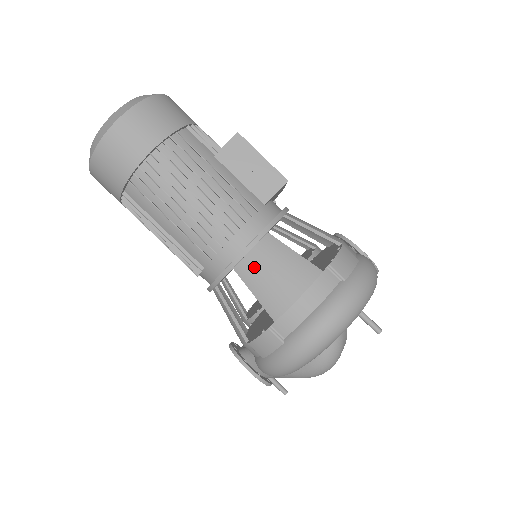
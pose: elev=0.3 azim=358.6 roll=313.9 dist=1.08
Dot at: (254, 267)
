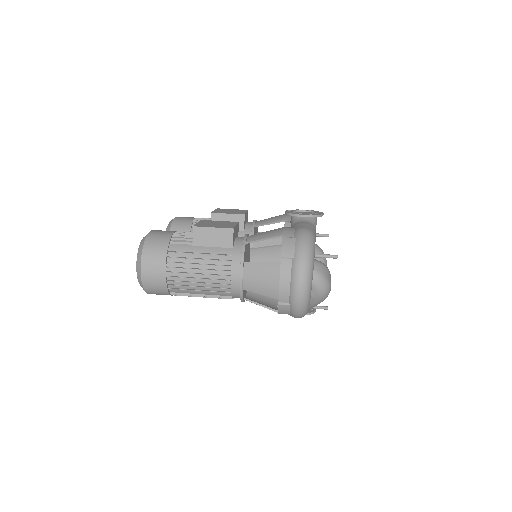
Dot at: (250, 283)
